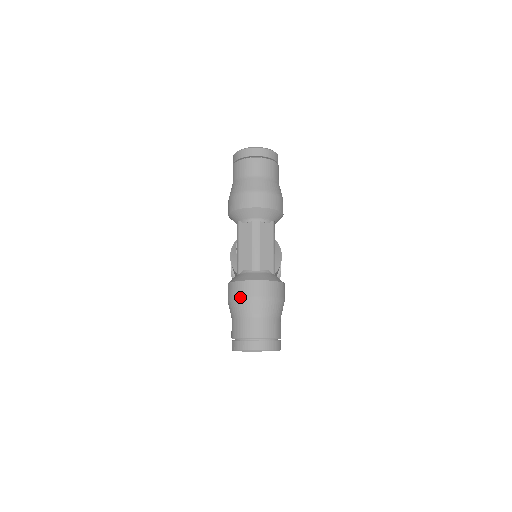
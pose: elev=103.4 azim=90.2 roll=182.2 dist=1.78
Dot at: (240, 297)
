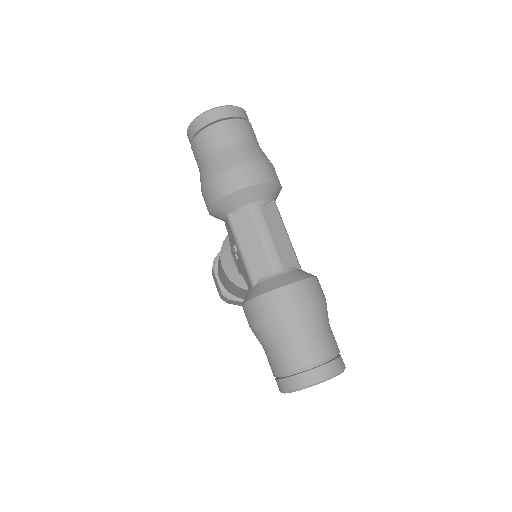
Dot at: (273, 316)
